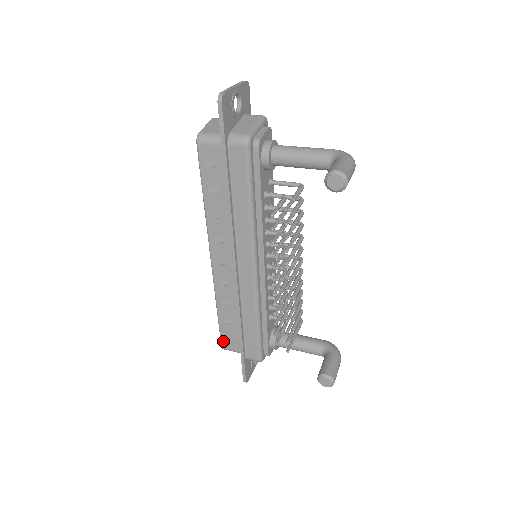
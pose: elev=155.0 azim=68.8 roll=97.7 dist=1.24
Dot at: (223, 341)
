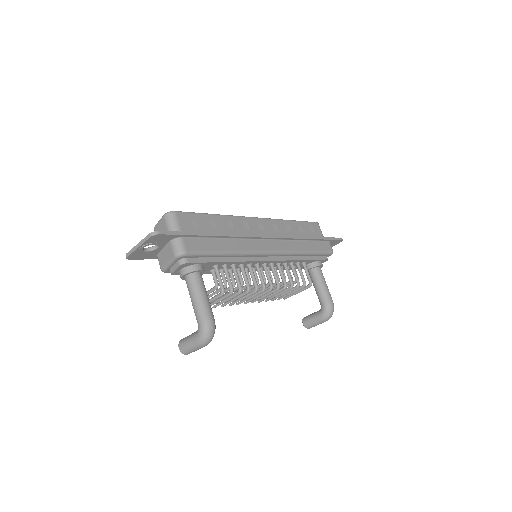
Dot at: occluded
